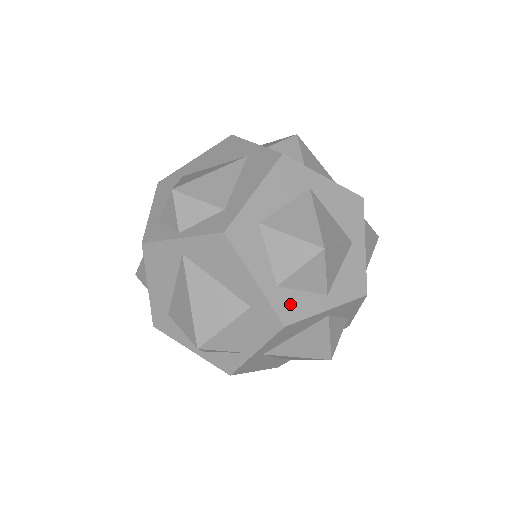
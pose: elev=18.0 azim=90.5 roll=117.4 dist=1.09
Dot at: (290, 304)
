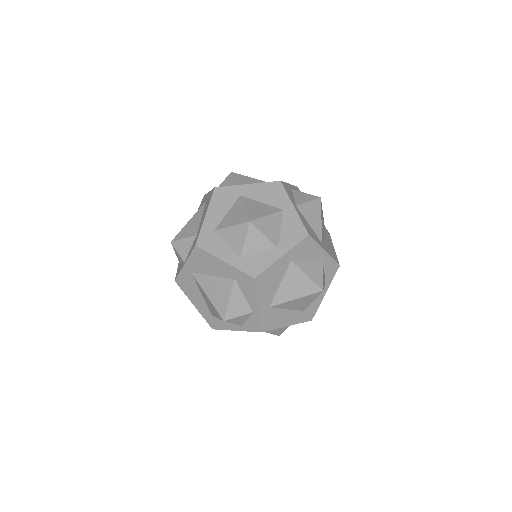
Dot at: (253, 264)
